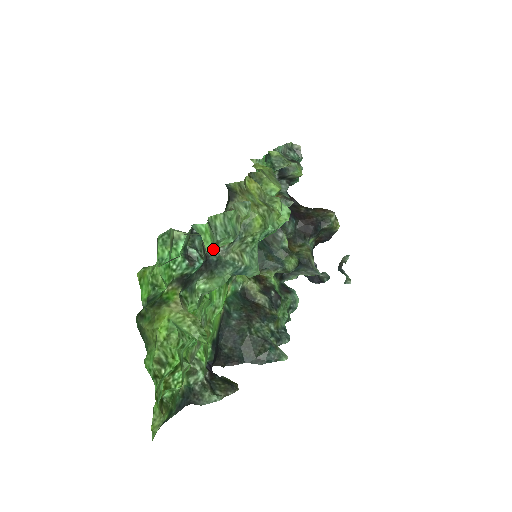
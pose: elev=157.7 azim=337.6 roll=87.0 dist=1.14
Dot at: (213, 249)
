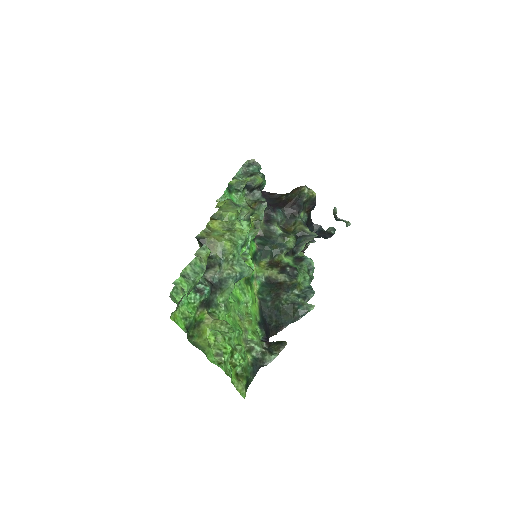
Dot at: (193, 286)
